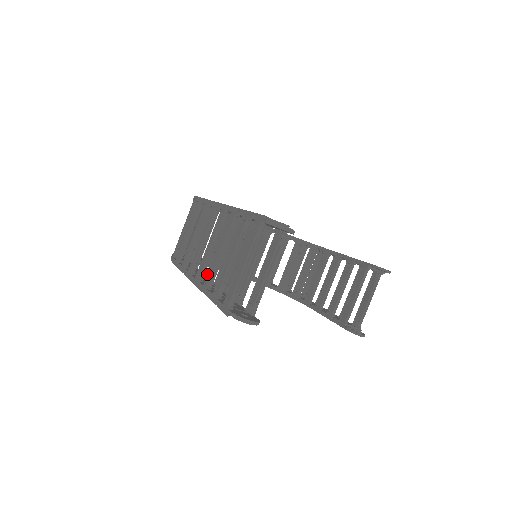
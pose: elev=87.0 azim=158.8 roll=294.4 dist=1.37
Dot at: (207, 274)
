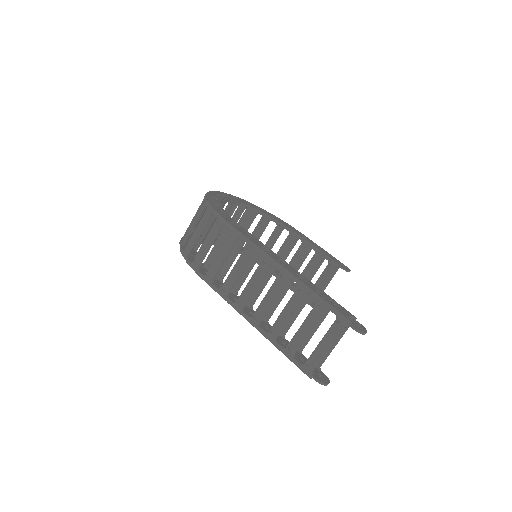
Dot at: (272, 327)
